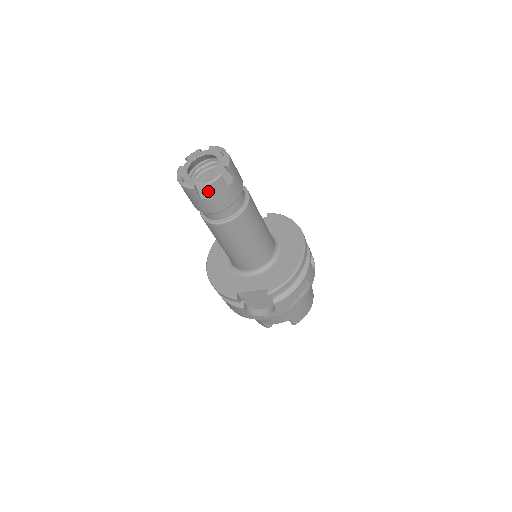
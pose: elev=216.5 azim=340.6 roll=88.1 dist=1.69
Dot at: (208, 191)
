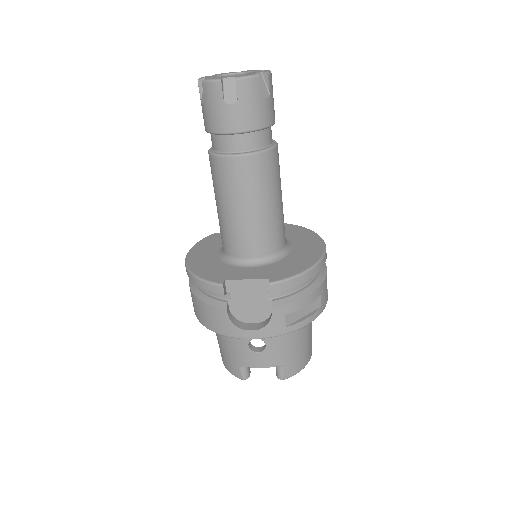
Dot at: (237, 90)
